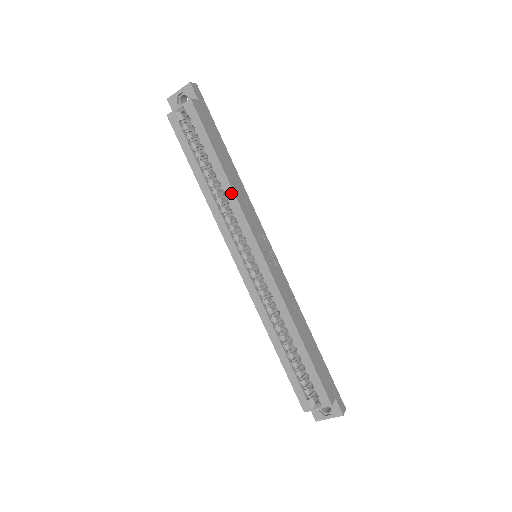
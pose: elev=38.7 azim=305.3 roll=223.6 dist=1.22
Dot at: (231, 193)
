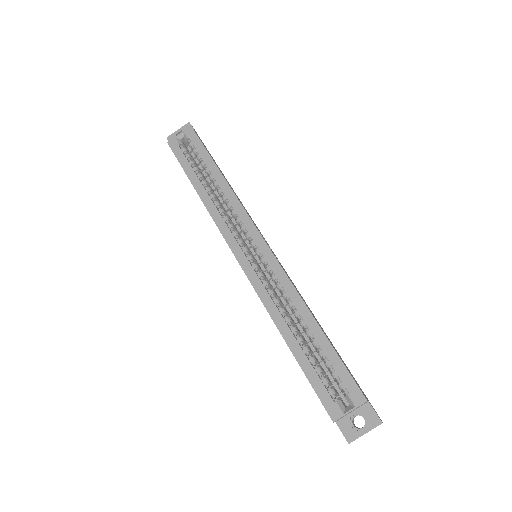
Dot at: (230, 192)
